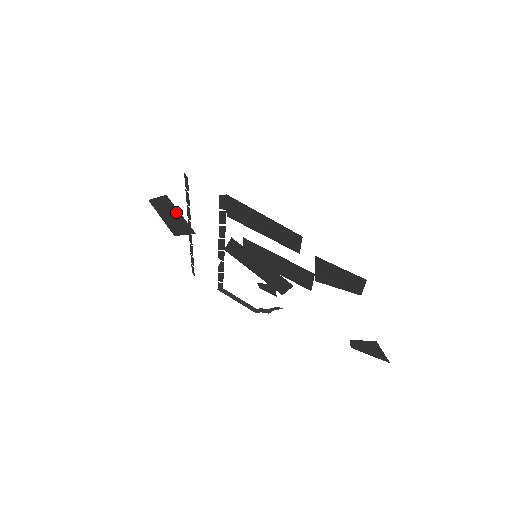
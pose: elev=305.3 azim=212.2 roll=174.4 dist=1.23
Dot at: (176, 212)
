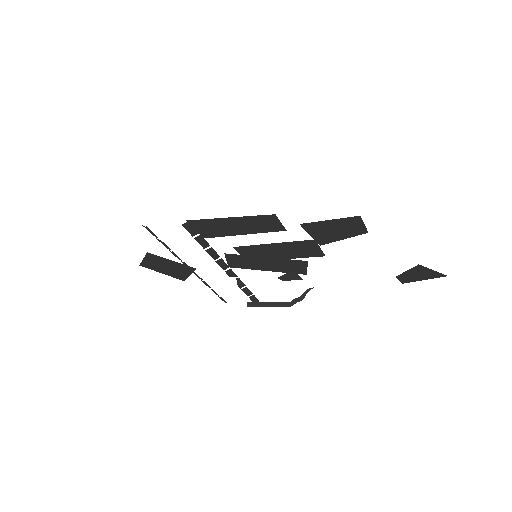
Dot at: (167, 261)
